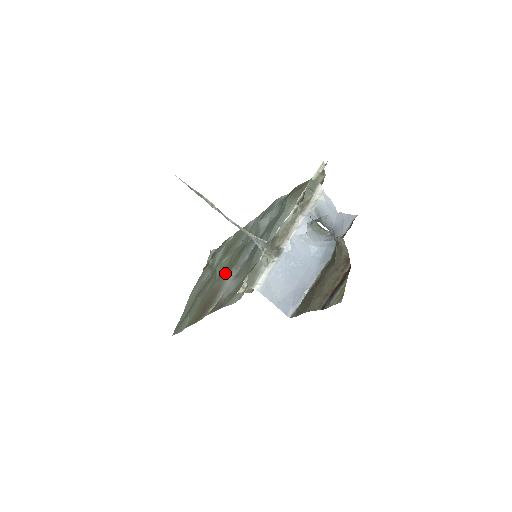
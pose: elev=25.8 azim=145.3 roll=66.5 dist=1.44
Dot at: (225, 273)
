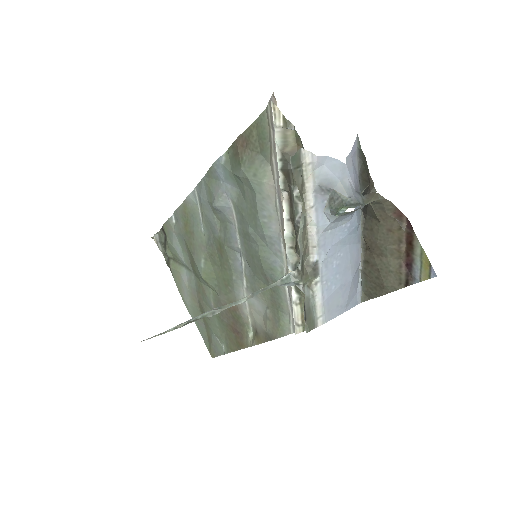
Dot at: (225, 285)
